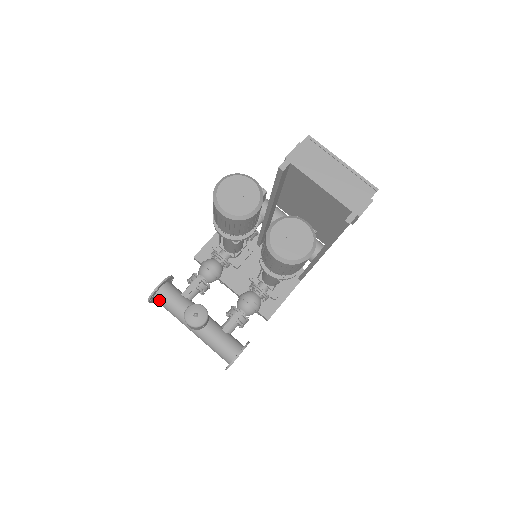
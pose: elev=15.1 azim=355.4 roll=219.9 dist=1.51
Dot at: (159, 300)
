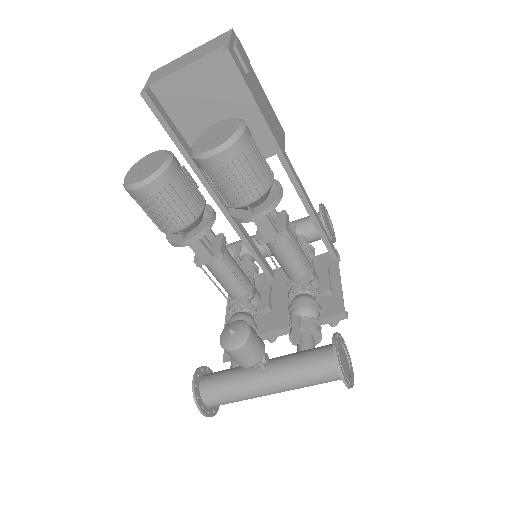
Dot at: (209, 397)
